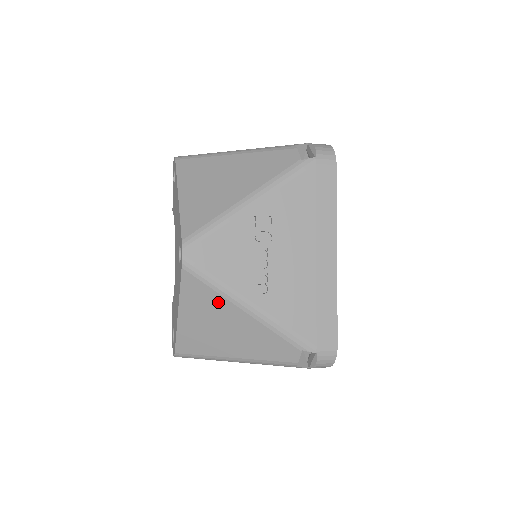
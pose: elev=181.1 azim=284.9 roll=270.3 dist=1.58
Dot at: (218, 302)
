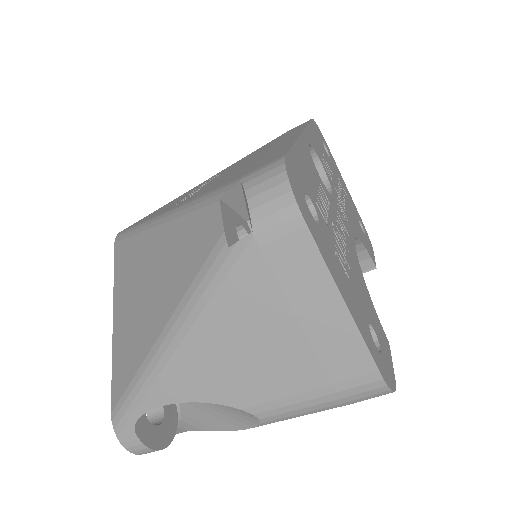
Dot at: (138, 247)
